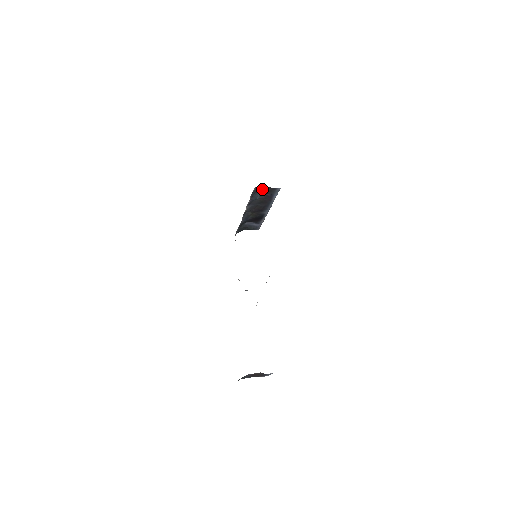
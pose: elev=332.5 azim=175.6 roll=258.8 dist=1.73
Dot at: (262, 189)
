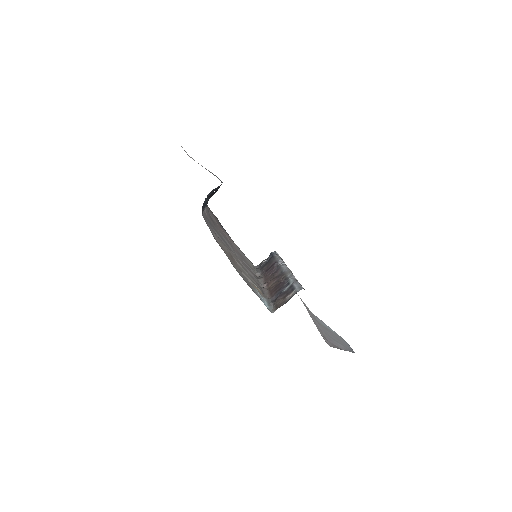
Dot at: occluded
